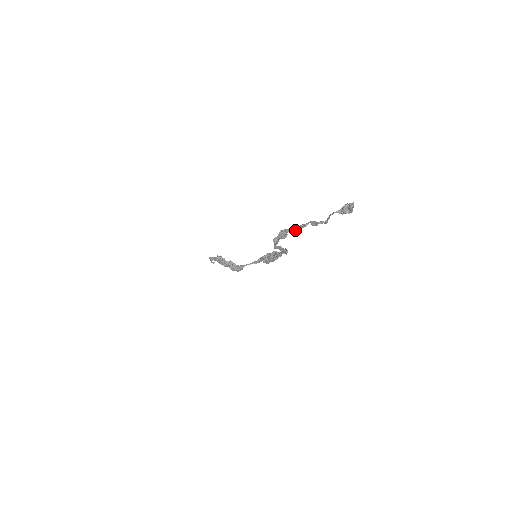
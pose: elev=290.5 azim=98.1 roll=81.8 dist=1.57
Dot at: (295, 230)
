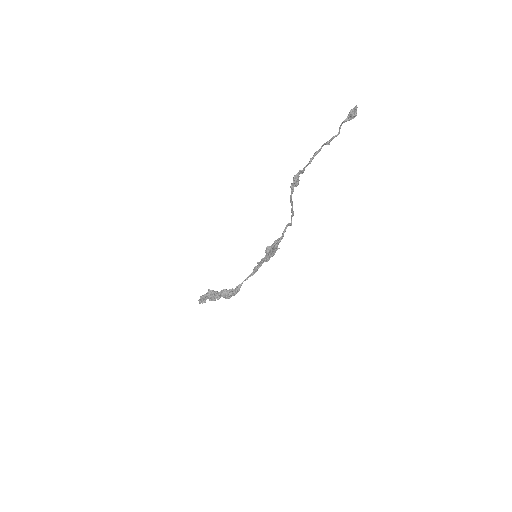
Dot at: (310, 162)
